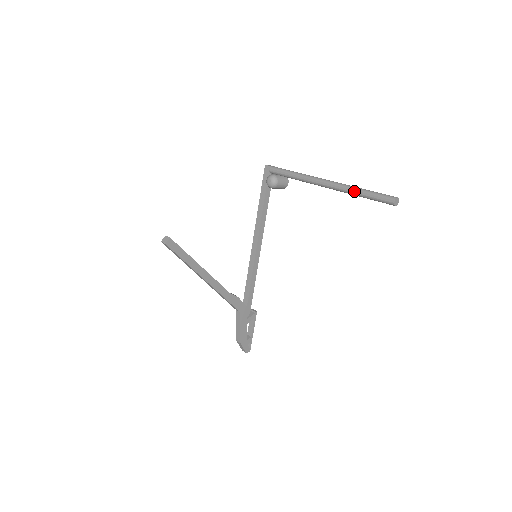
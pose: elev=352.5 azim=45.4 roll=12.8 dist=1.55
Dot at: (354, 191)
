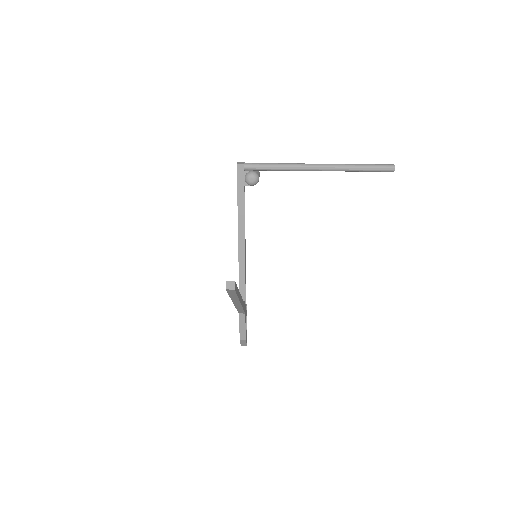
Dot at: (353, 168)
